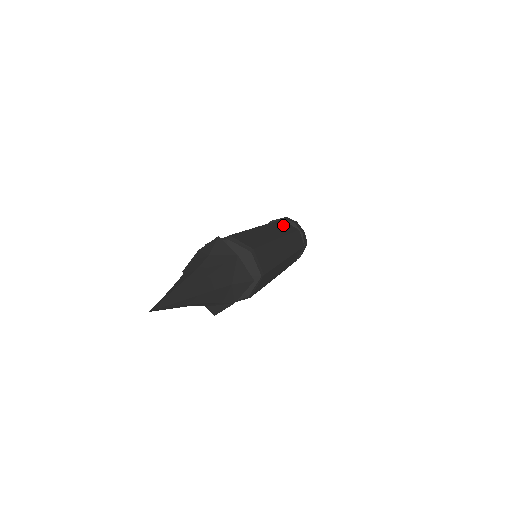
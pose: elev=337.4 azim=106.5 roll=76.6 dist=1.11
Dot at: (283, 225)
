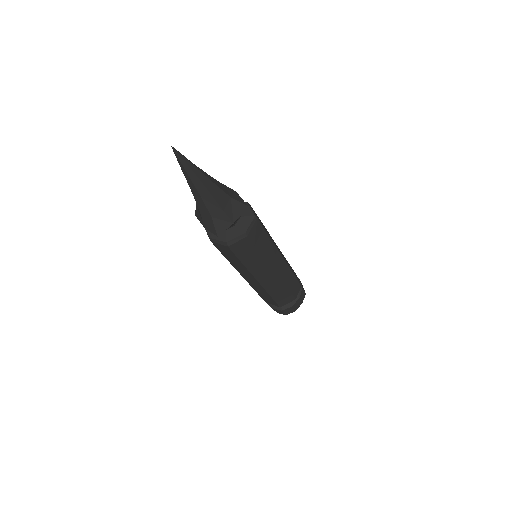
Dot at: occluded
